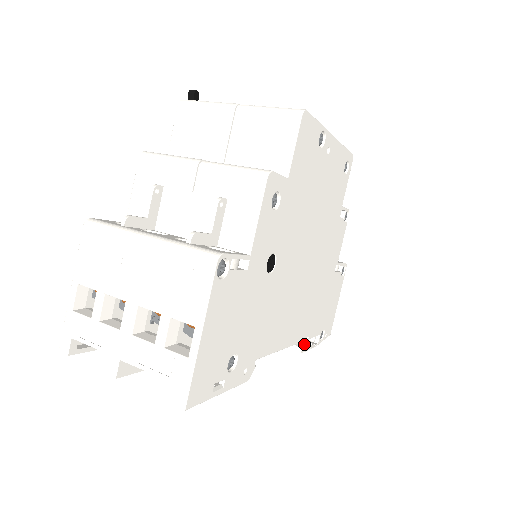
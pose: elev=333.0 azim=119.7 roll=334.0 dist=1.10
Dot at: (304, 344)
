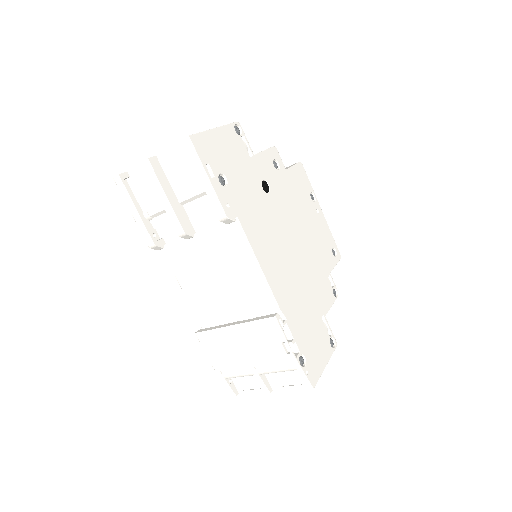
Dot at: (280, 317)
